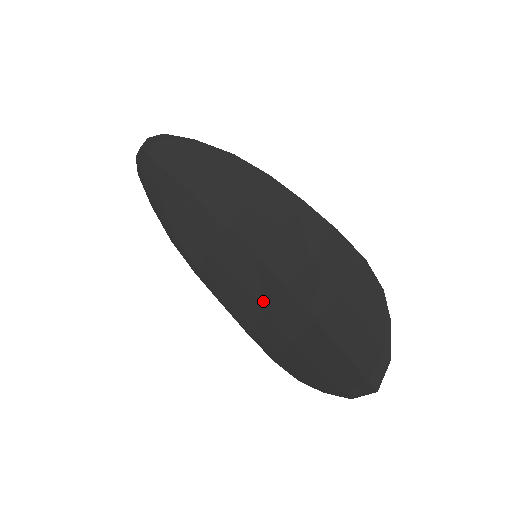
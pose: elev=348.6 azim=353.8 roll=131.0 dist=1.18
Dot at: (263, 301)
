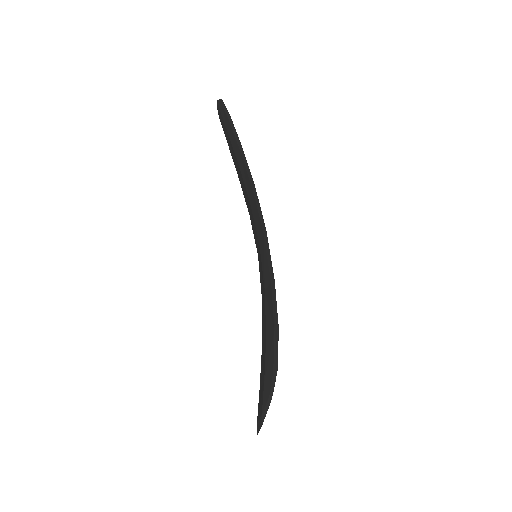
Dot at: occluded
